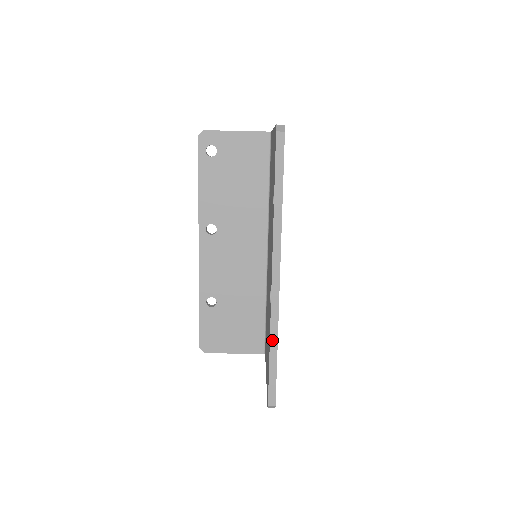
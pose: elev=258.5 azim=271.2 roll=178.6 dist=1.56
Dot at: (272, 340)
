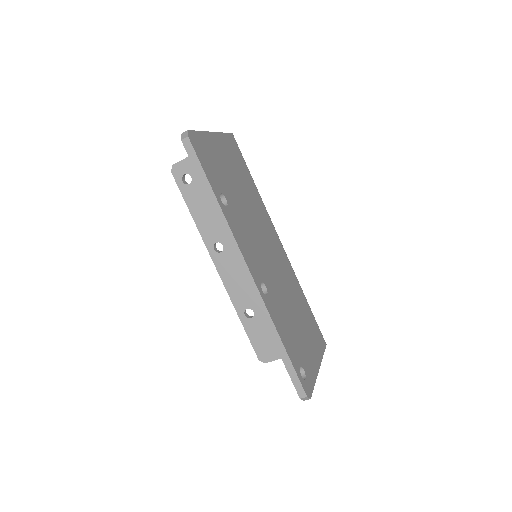
Dot at: (272, 332)
